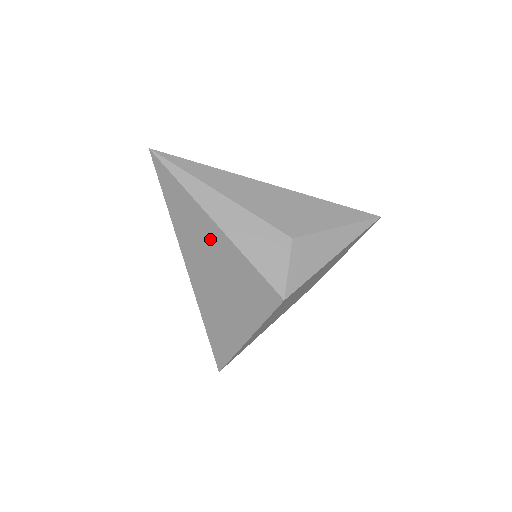
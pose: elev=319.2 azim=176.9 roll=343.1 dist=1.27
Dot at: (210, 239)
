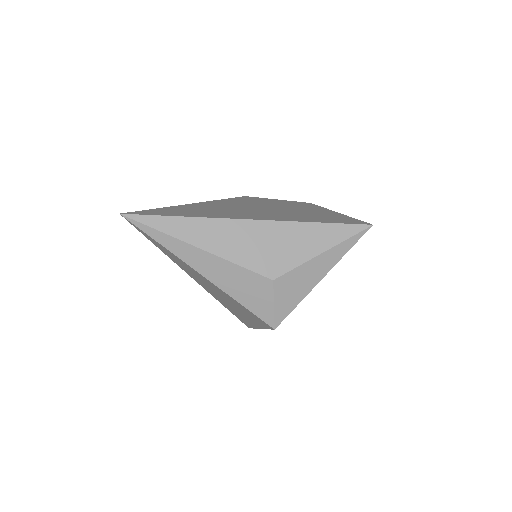
Dot at: (201, 277)
